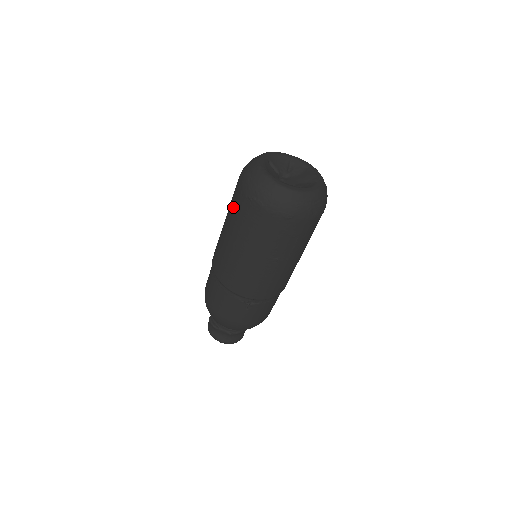
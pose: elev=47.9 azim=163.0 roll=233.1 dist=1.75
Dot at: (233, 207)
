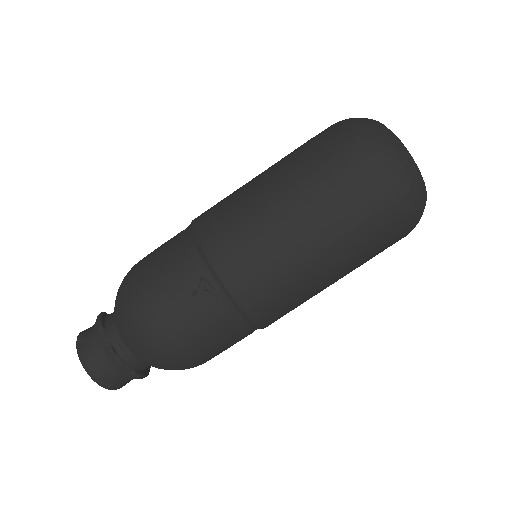
Dot at: (300, 146)
